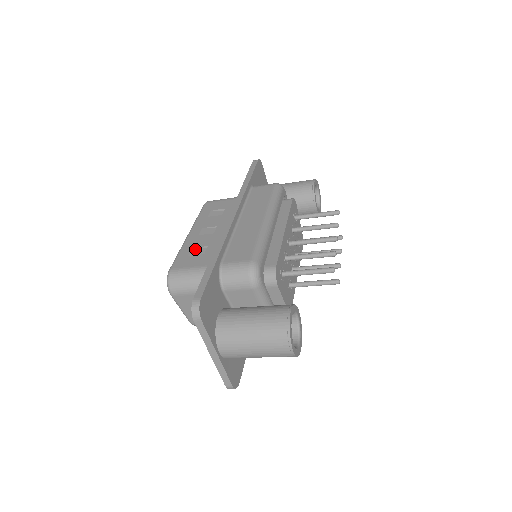
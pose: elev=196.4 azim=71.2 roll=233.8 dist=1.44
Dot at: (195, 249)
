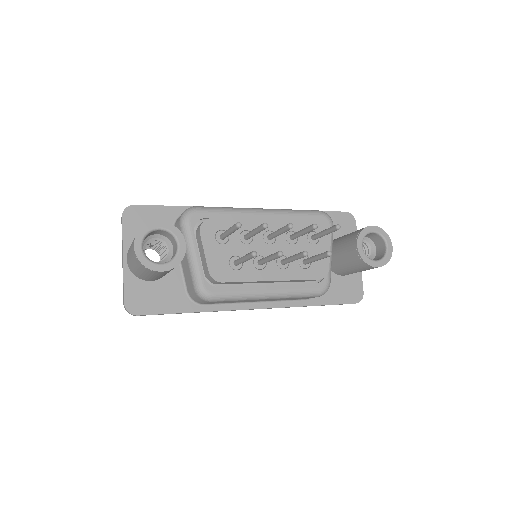
Dot at: occluded
